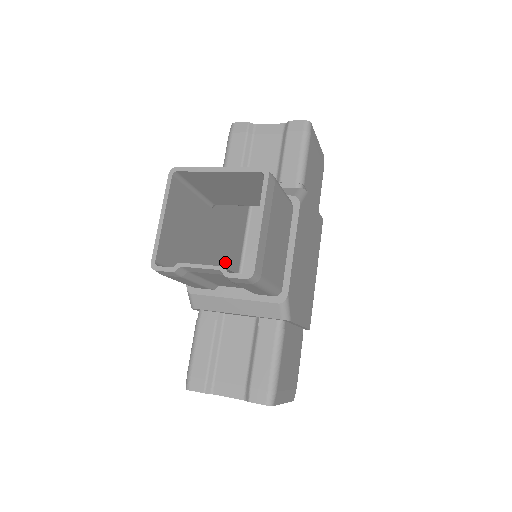
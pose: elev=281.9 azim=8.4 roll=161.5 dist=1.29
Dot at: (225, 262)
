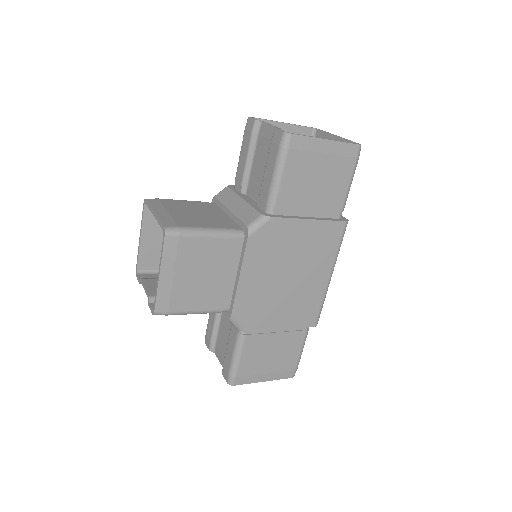
Dot at: occluded
